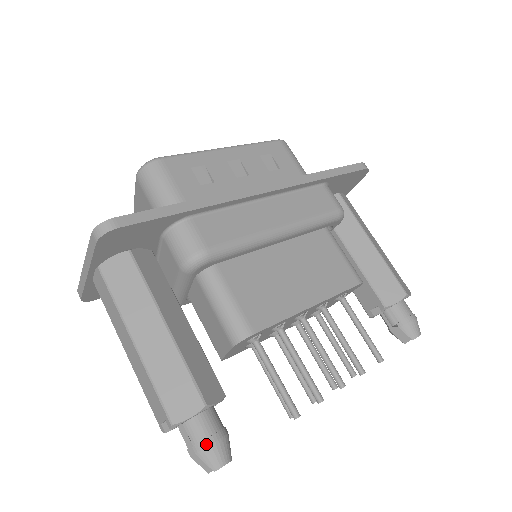
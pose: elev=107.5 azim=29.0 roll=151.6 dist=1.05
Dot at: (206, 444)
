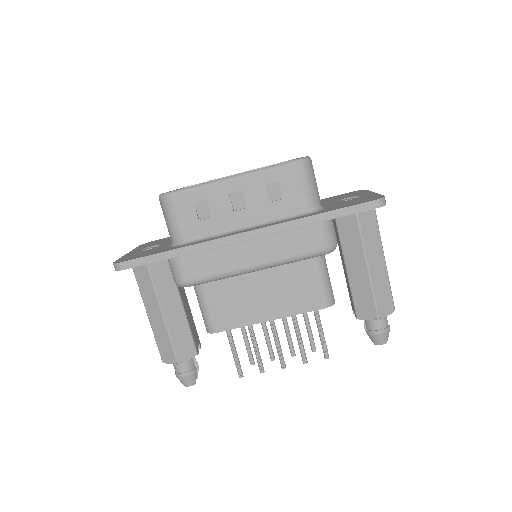
Dot at: (179, 376)
